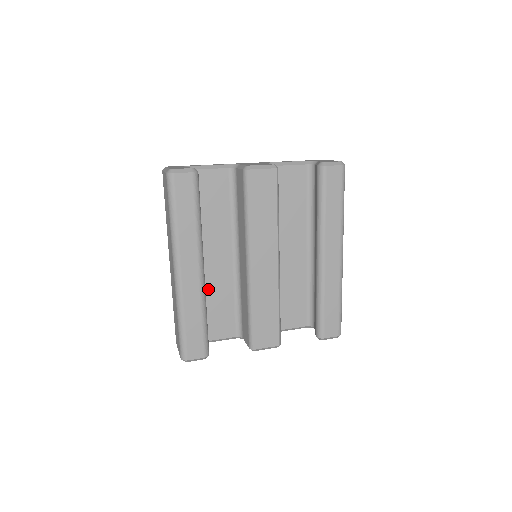
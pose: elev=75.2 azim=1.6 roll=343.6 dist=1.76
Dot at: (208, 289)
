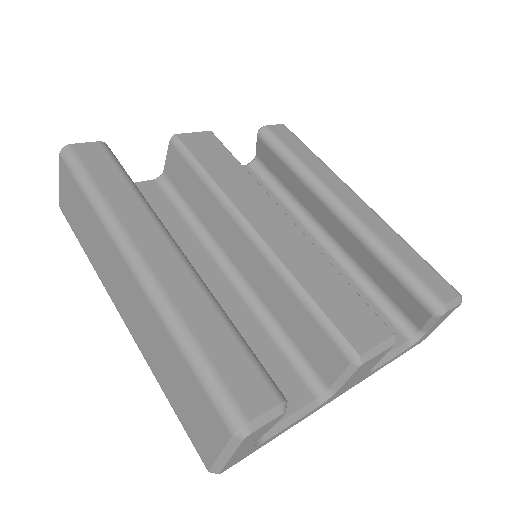
Dot at: occluded
